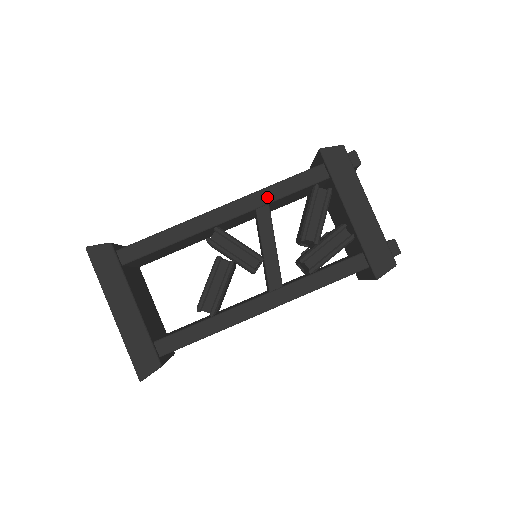
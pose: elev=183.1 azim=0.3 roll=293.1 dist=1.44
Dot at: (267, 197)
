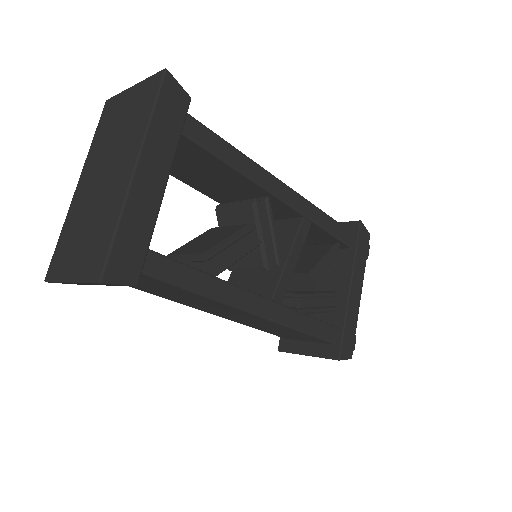
Dot at: (316, 216)
